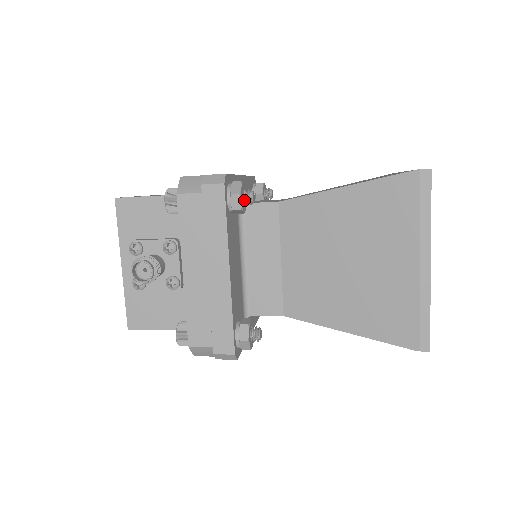
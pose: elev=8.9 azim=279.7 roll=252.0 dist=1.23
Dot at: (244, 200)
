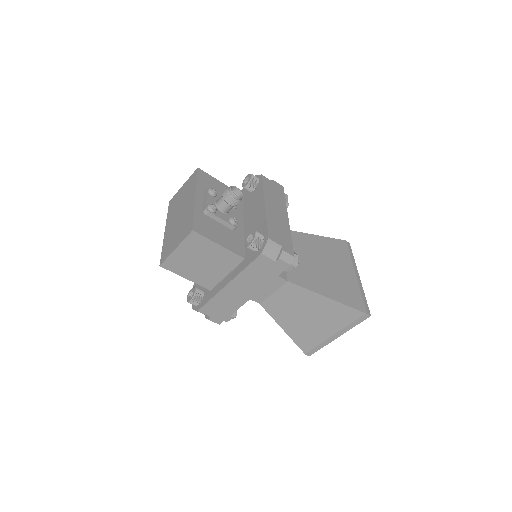
Dot at: occluded
